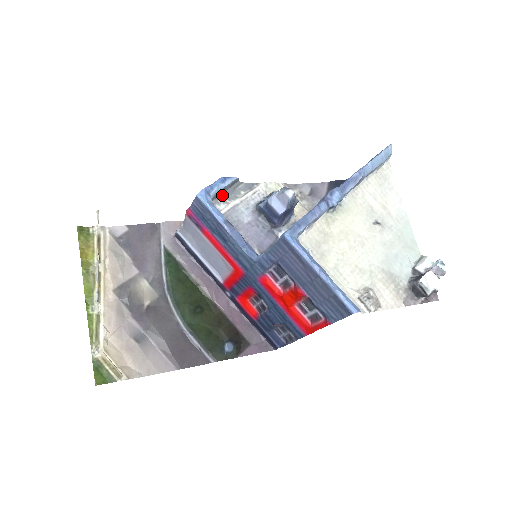
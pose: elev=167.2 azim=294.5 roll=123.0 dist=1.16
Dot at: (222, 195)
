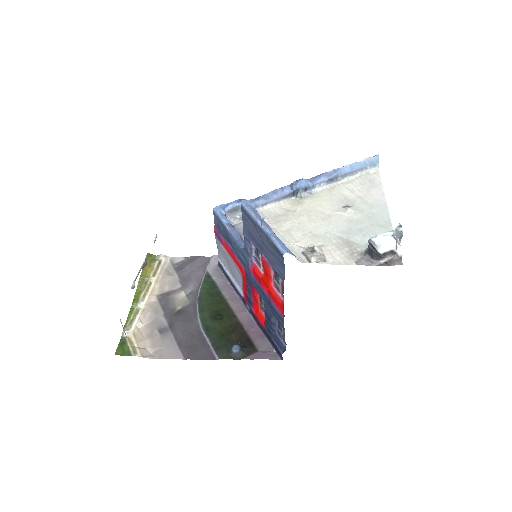
Dot at: (239, 214)
